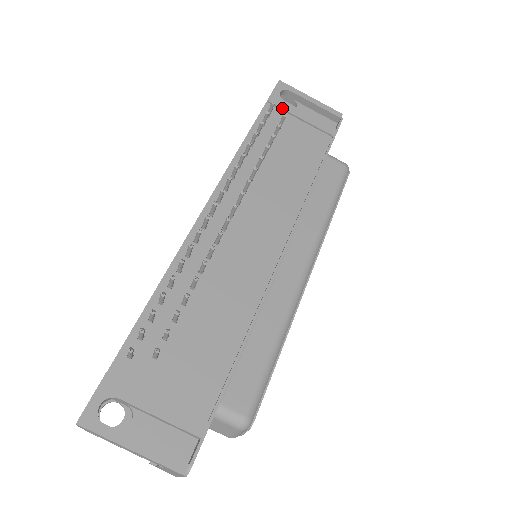
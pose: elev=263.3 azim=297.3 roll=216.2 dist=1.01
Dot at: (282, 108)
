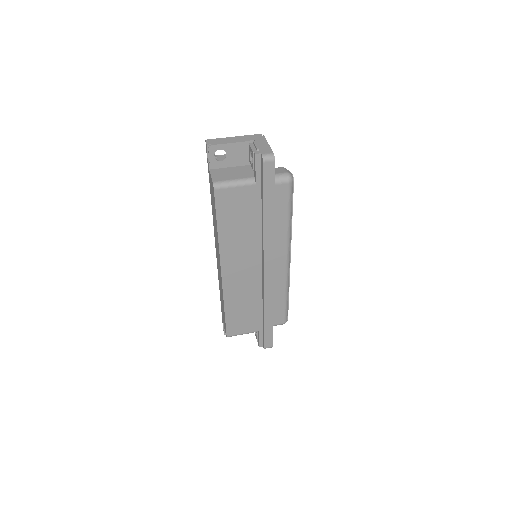
Dot at: occluded
